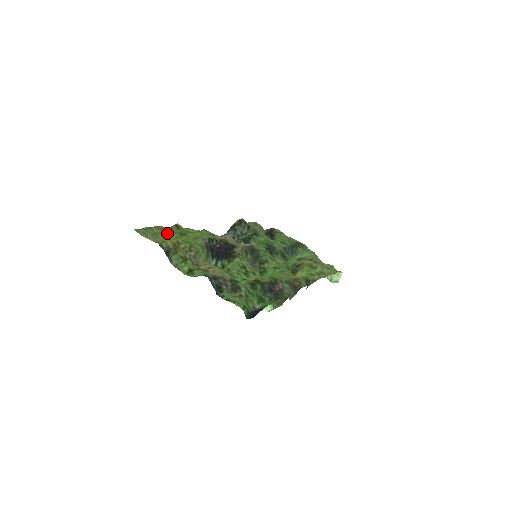
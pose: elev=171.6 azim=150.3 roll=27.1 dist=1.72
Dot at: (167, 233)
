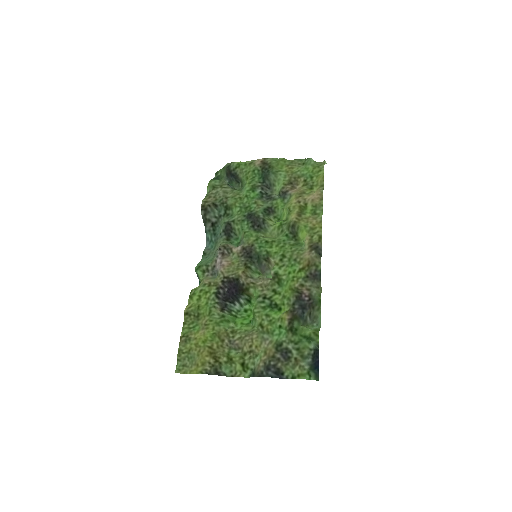
Dot at: (194, 345)
